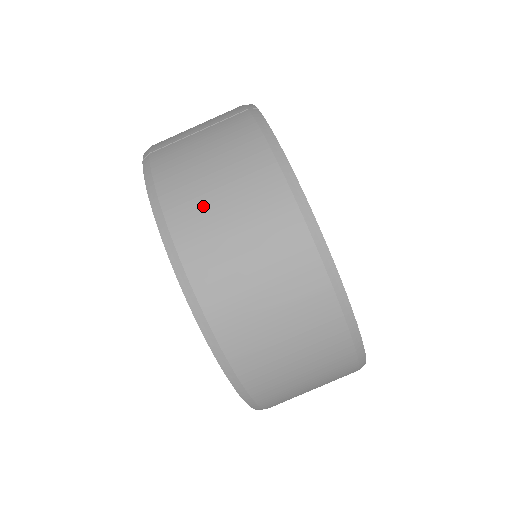
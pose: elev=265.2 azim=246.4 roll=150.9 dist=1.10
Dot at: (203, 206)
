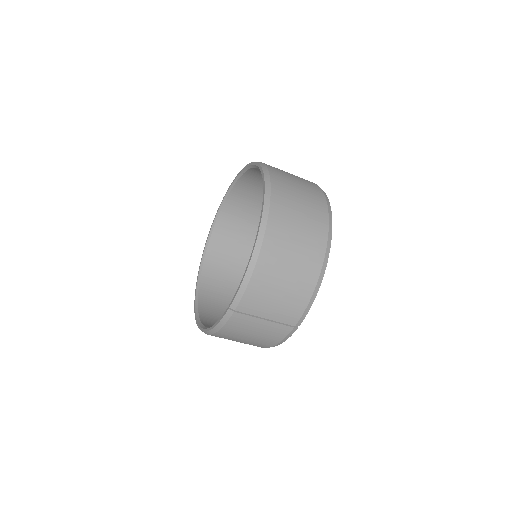
Dot at: (229, 339)
